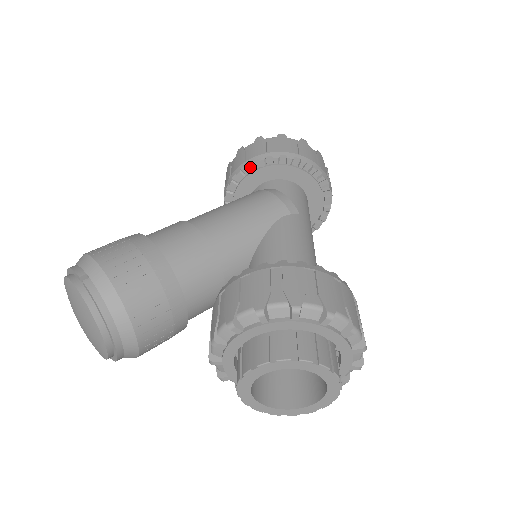
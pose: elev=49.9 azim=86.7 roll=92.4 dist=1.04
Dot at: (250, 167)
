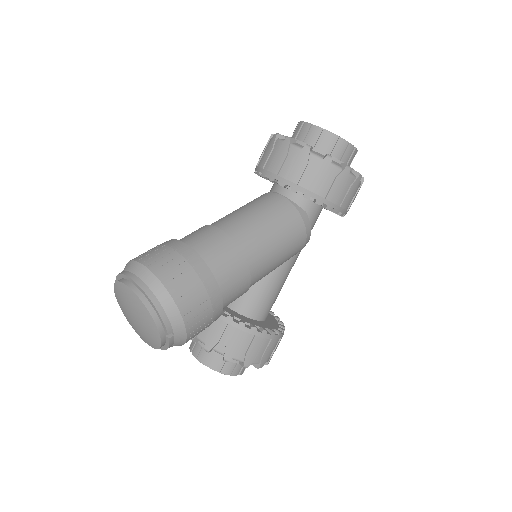
Dot at: (317, 203)
